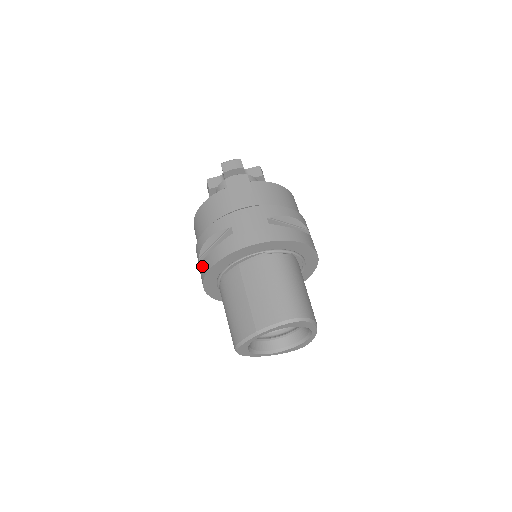
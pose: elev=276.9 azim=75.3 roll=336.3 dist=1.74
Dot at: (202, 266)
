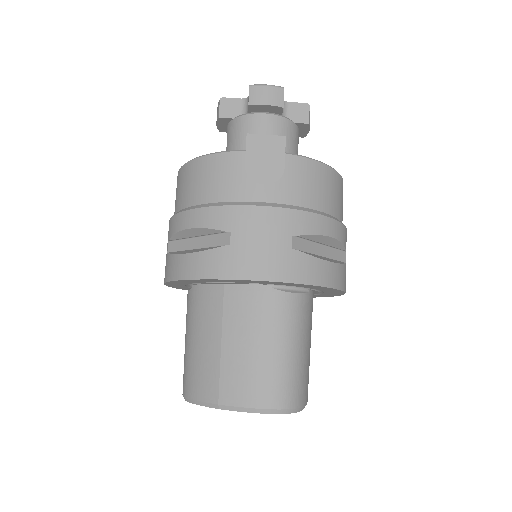
Dot at: (169, 262)
